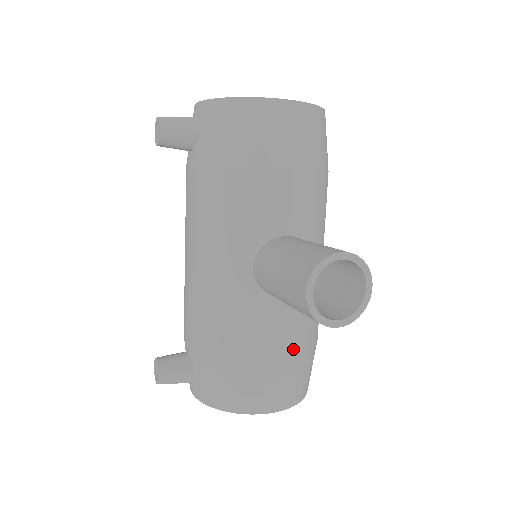
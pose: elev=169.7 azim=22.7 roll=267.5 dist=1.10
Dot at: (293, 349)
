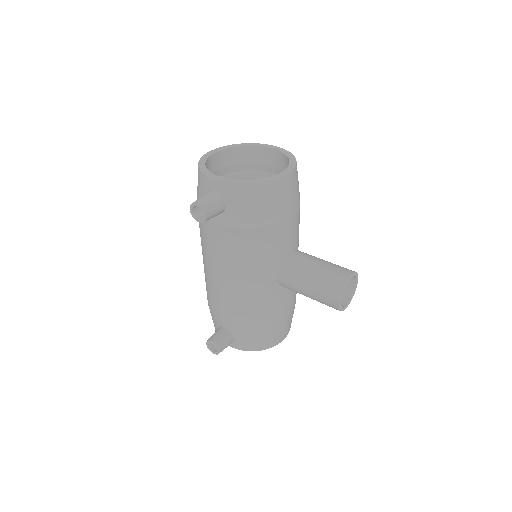
Dot at: (294, 305)
